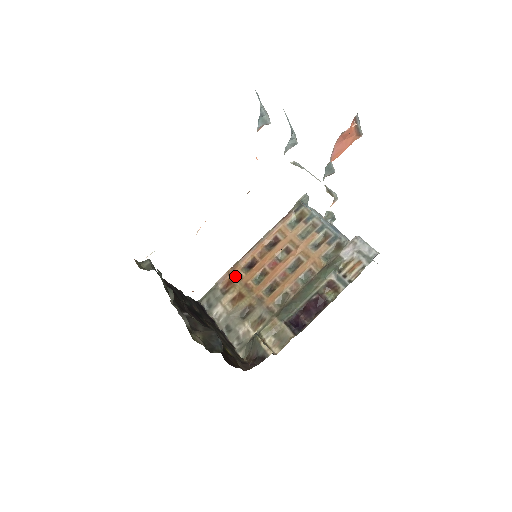
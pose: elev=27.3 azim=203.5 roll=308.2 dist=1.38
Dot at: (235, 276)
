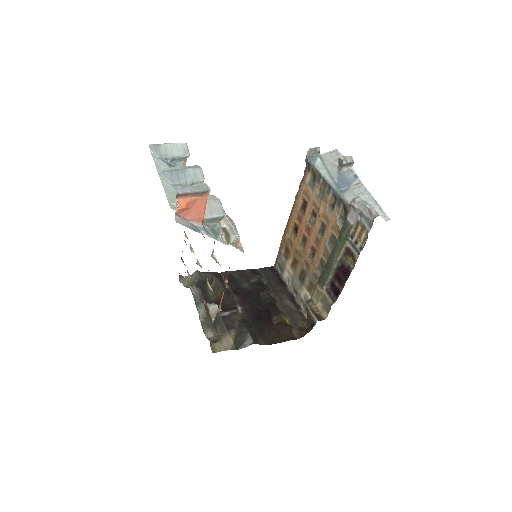
Dot at: (288, 242)
